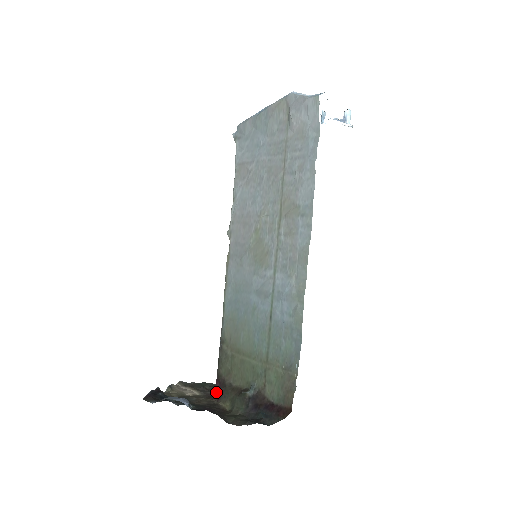
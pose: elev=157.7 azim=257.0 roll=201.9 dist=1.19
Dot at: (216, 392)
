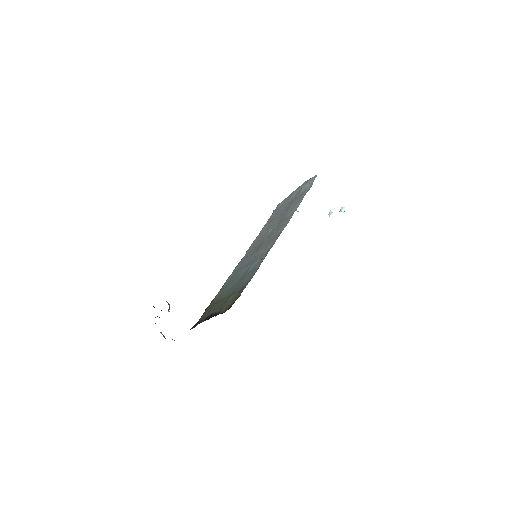
Dot at: occluded
